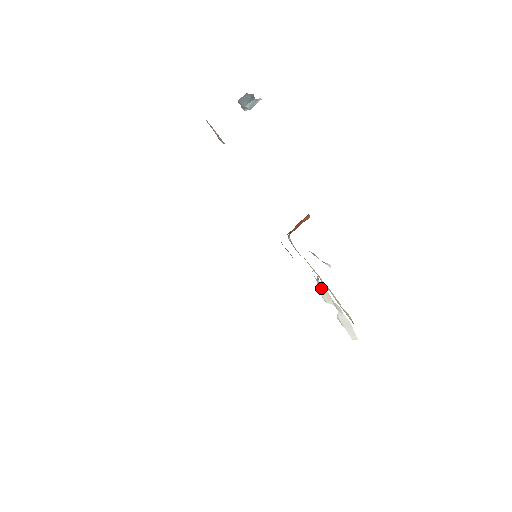
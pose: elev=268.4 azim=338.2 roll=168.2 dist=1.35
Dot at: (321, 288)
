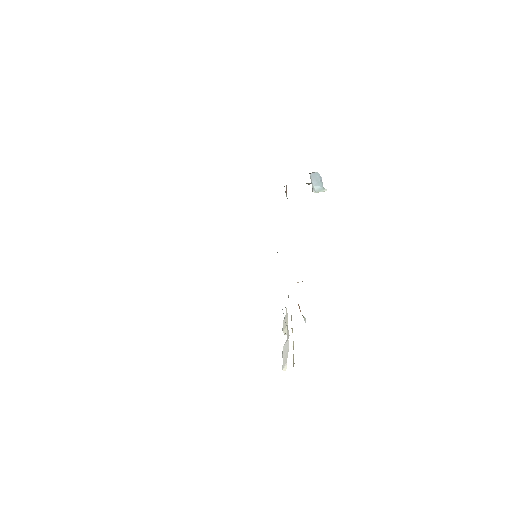
Dot at: (286, 316)
